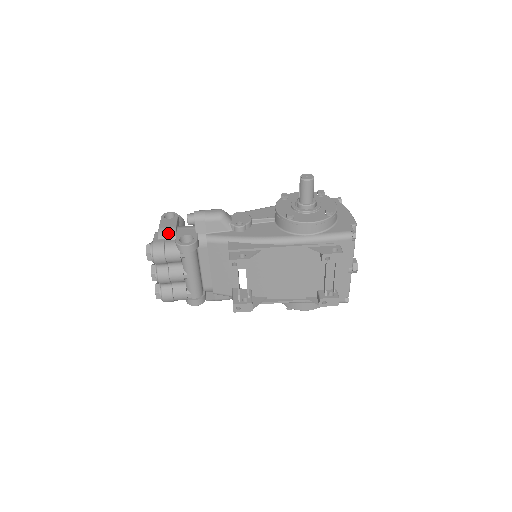
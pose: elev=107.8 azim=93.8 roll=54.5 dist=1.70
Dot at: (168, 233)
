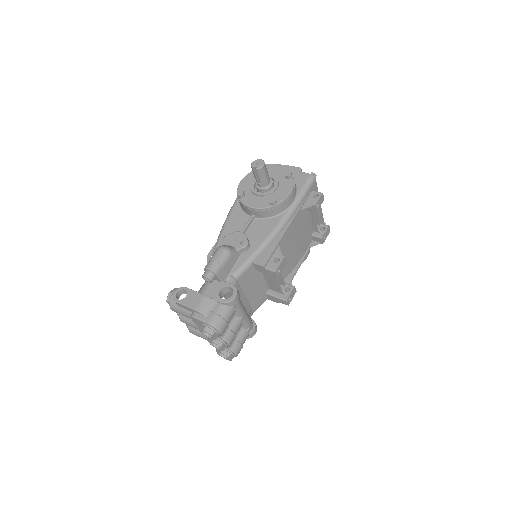
Dot at: (207, 304)
